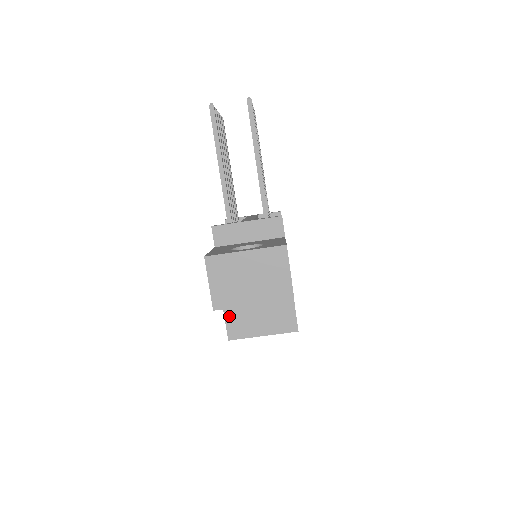
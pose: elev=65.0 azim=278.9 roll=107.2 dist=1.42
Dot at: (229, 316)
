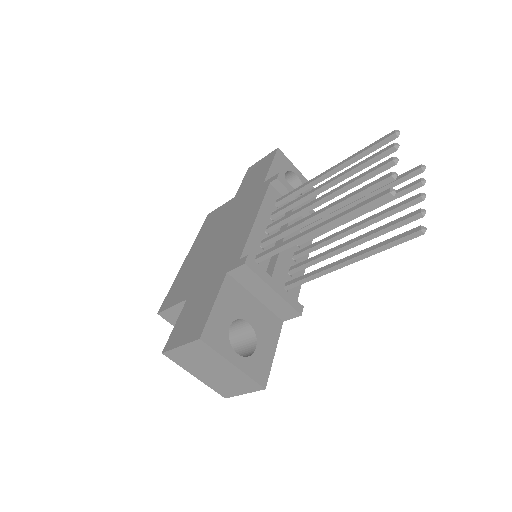
Dot at: (177, 309)
